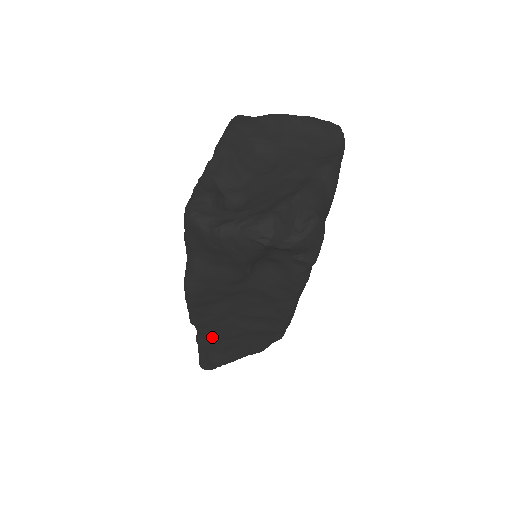
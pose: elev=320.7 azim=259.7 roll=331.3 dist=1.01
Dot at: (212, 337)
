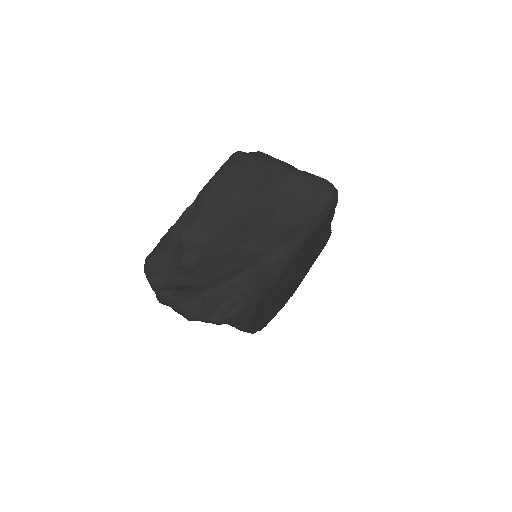
Dot at: occluded
